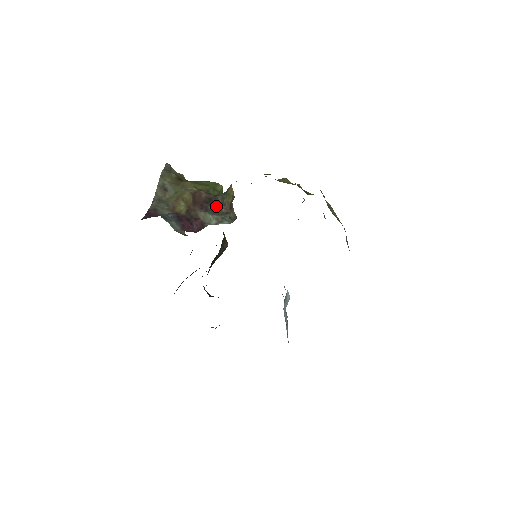
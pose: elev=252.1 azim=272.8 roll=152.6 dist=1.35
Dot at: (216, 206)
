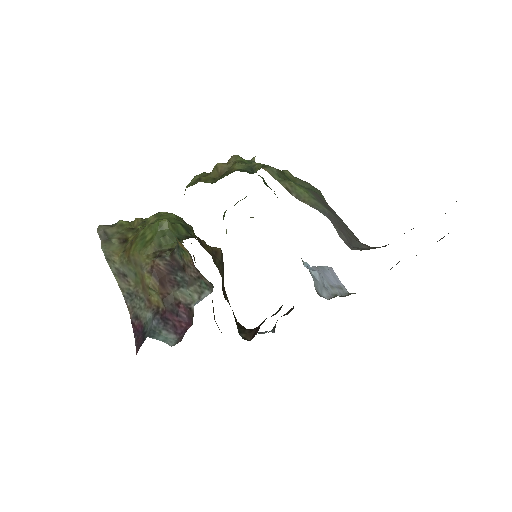
Dot at: (182, 271)
